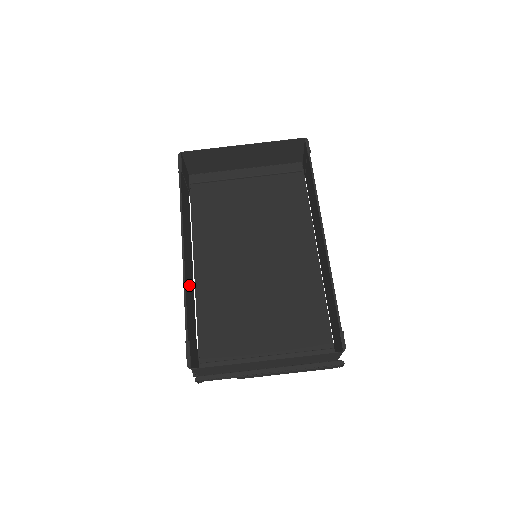
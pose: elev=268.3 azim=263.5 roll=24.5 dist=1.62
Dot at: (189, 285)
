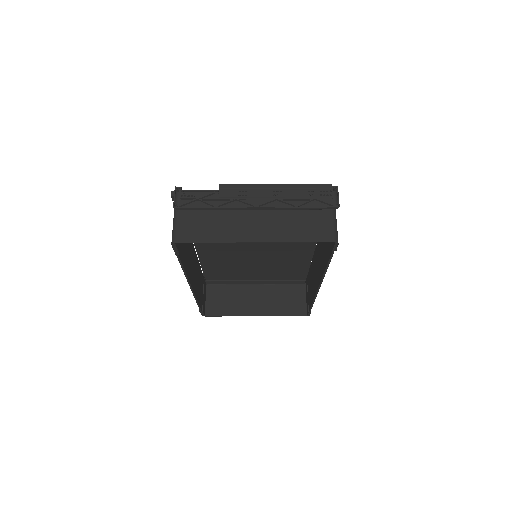
Dot at: (196, 278)
